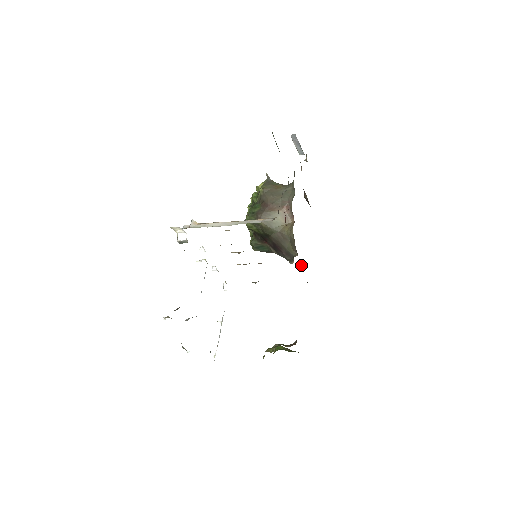
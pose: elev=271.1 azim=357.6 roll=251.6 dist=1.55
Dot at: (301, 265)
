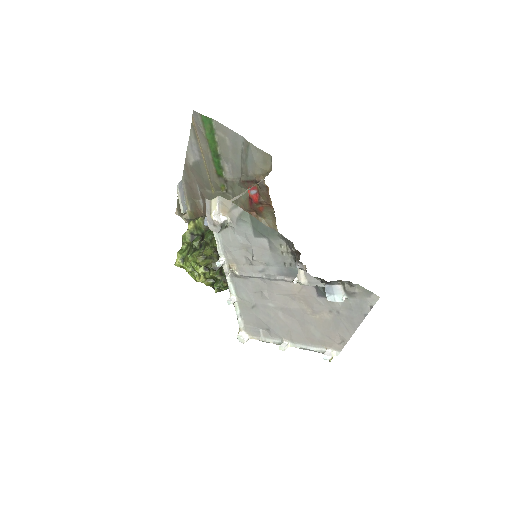
Dot at: occluded
